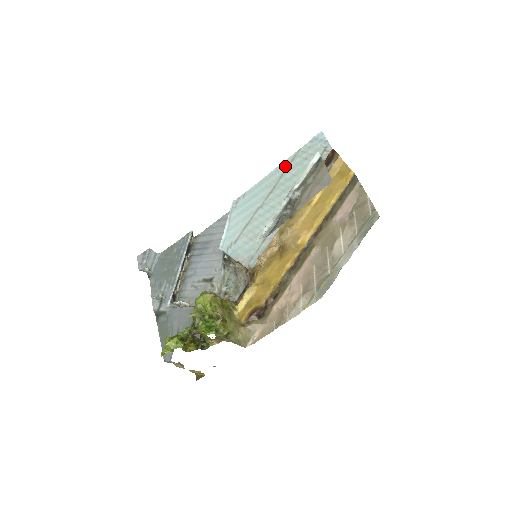
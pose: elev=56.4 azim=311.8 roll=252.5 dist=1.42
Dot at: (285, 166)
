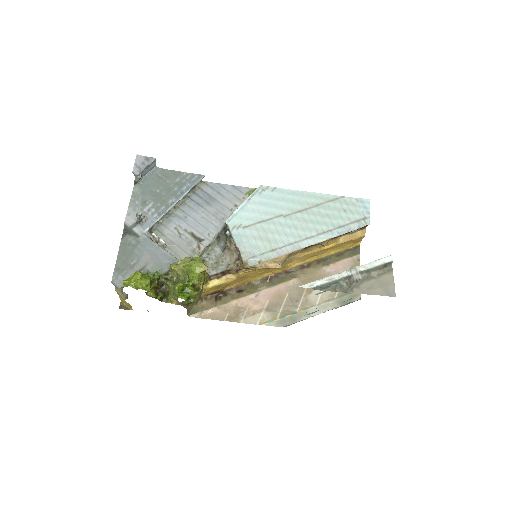
Dot at: (324, 199)
